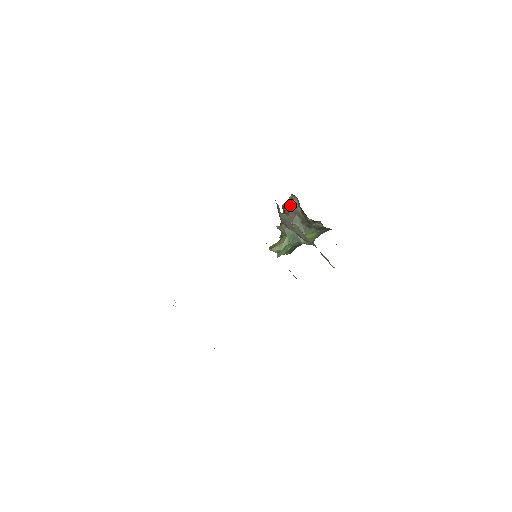
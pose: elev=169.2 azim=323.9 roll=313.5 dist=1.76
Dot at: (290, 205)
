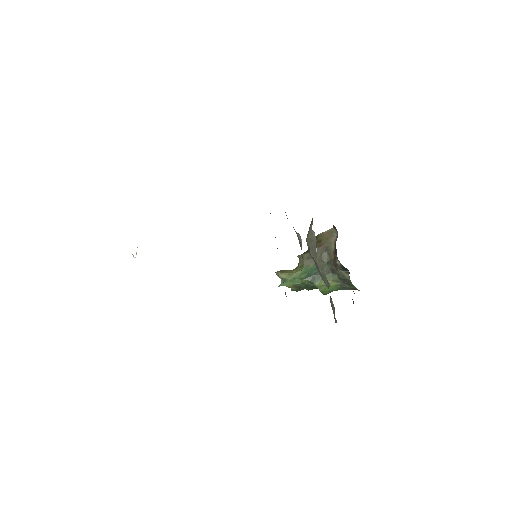
Dot at: (326, 238)
